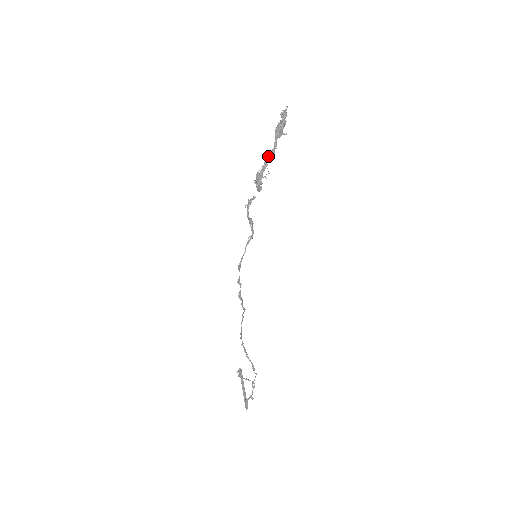
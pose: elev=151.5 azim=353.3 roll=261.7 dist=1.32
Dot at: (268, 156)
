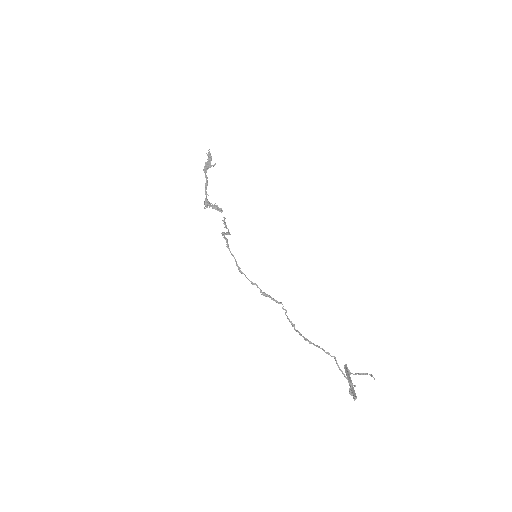
Dot at: (205, 187)
